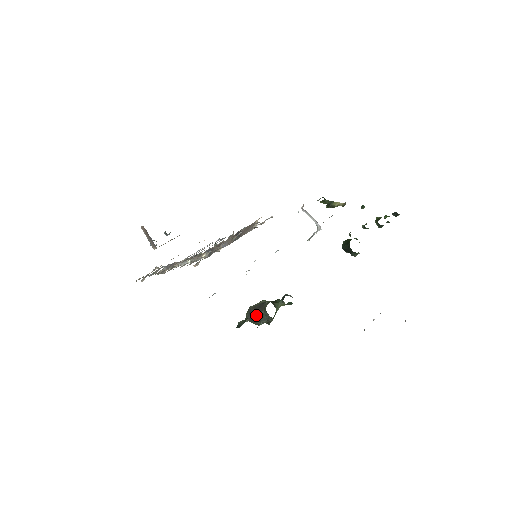
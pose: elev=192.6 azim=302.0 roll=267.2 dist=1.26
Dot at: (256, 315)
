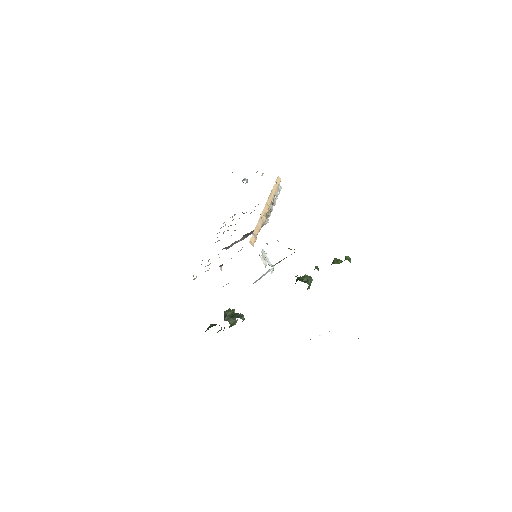
Dot at: occluded
